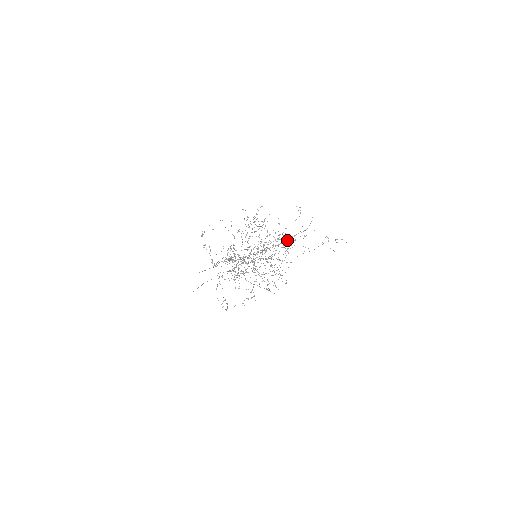
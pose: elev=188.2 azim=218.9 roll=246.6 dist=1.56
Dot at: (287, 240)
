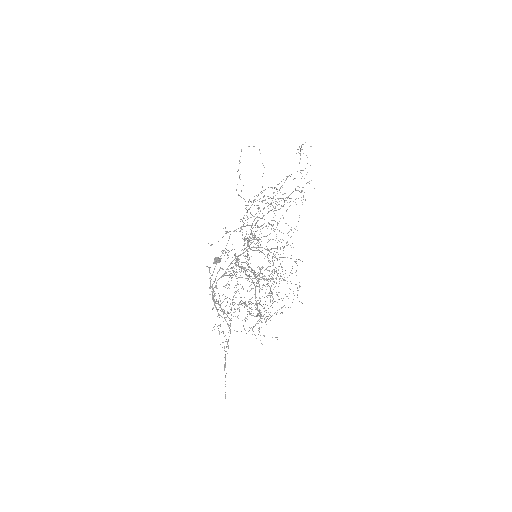
Dot at: (281, 205)
